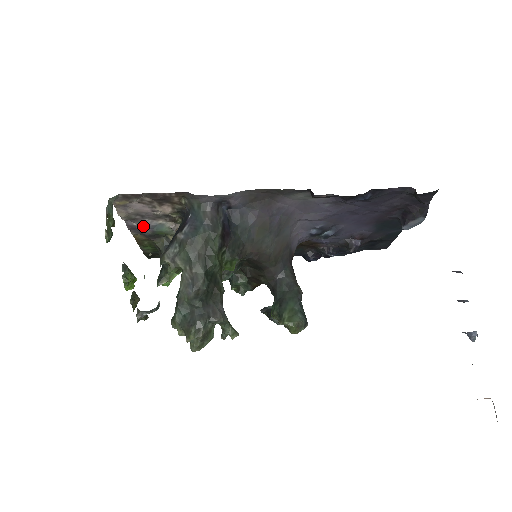
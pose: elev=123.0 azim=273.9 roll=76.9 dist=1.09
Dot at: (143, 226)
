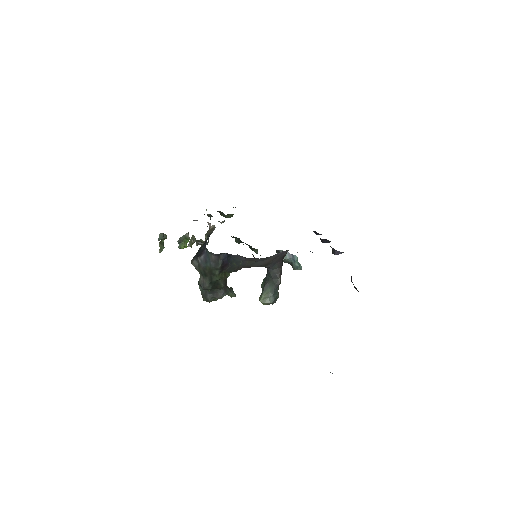
Dot at: occluded
